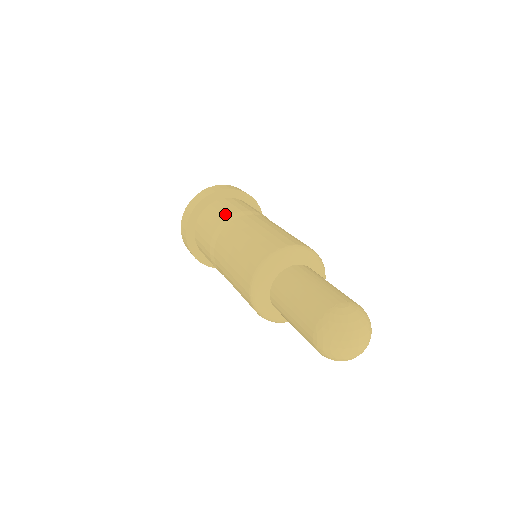
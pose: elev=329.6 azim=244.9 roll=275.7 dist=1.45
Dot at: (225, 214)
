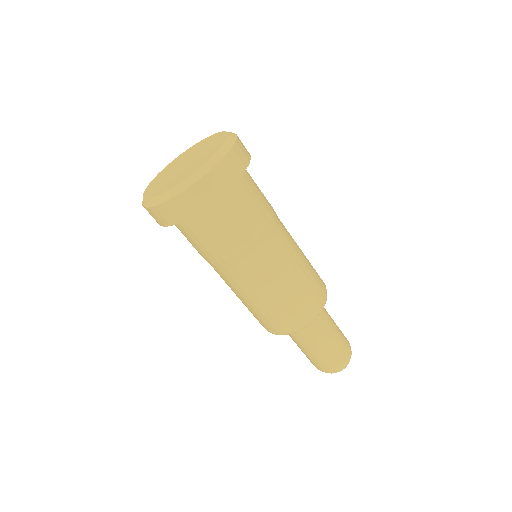
Dot at: (229, 248)
